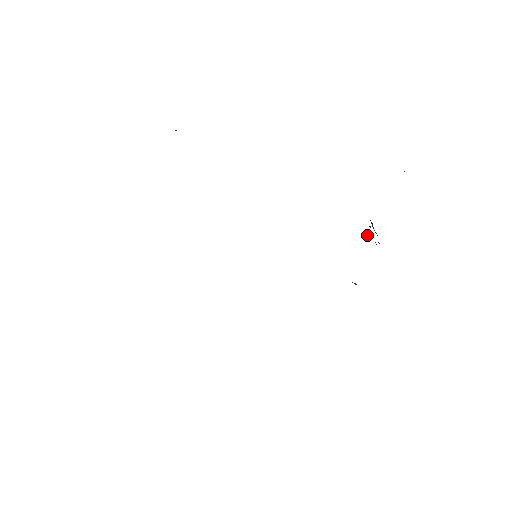
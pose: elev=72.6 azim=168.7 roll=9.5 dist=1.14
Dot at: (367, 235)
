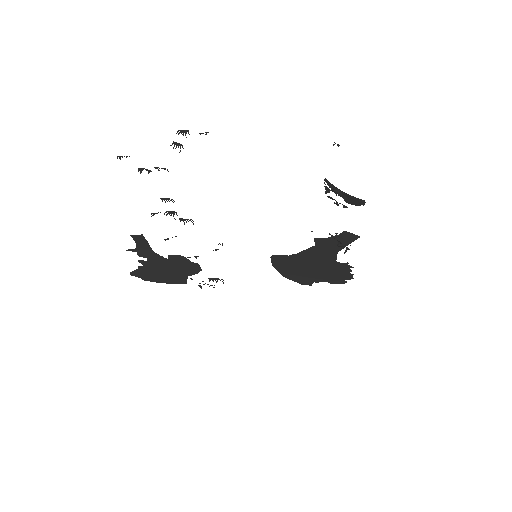
Dot at: (327, 190)
